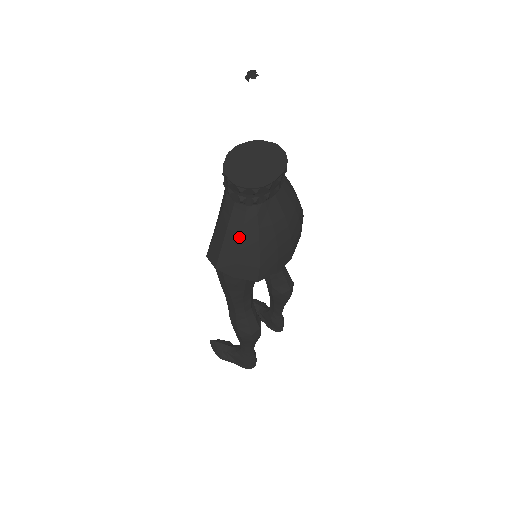
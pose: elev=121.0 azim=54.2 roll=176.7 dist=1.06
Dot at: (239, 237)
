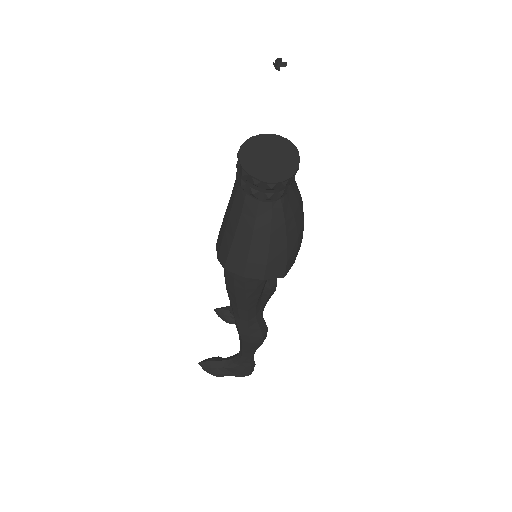
Dot at: (267, 236)
